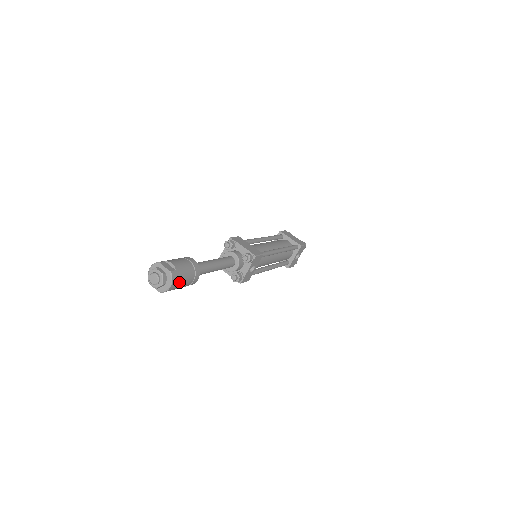
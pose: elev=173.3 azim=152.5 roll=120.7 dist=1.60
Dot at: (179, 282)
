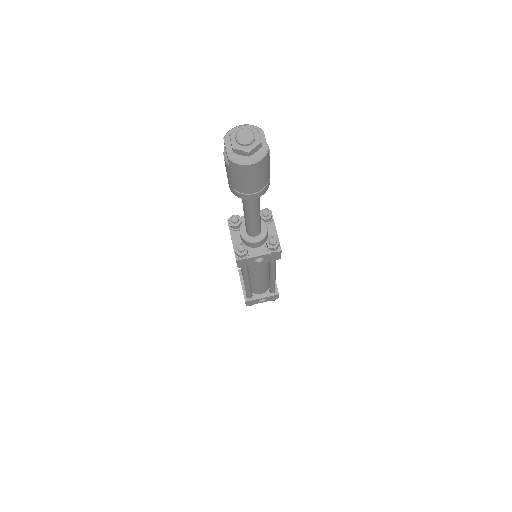
Dot at: (255, 173)
